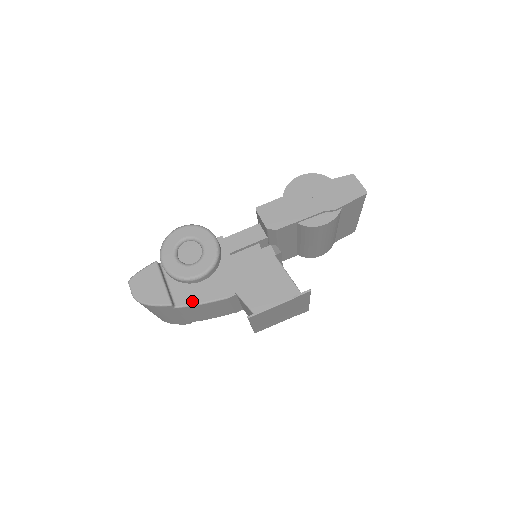
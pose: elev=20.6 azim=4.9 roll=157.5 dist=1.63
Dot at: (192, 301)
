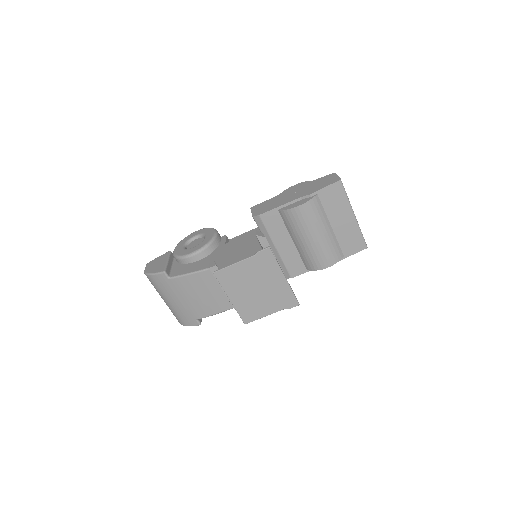
Dot at: (183, 273)
